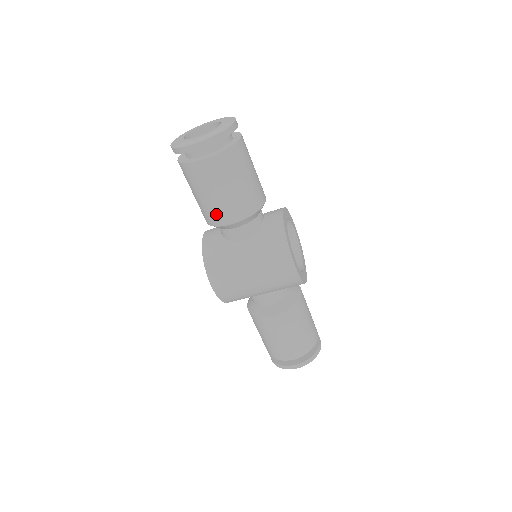
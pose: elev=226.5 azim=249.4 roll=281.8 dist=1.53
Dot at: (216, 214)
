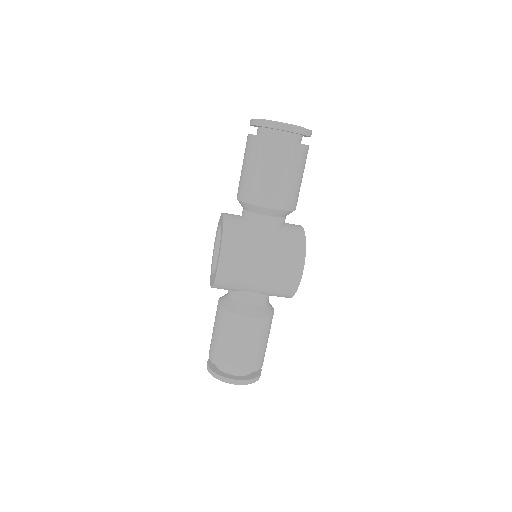
Dot at: (263, 193)
